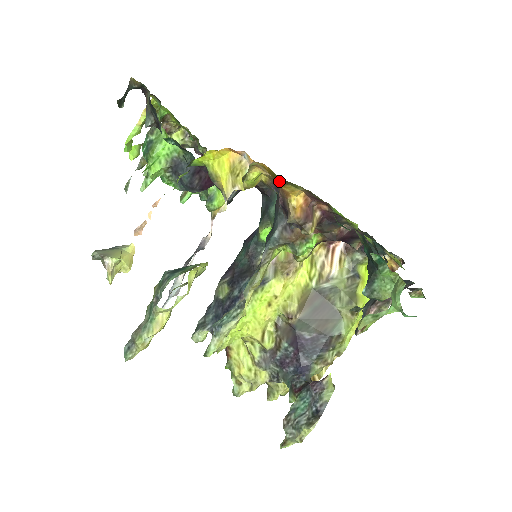
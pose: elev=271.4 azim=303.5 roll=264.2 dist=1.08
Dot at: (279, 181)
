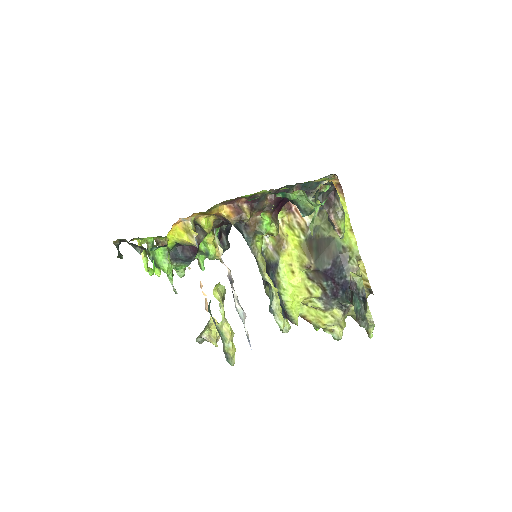
Dot at: (207, 213)
